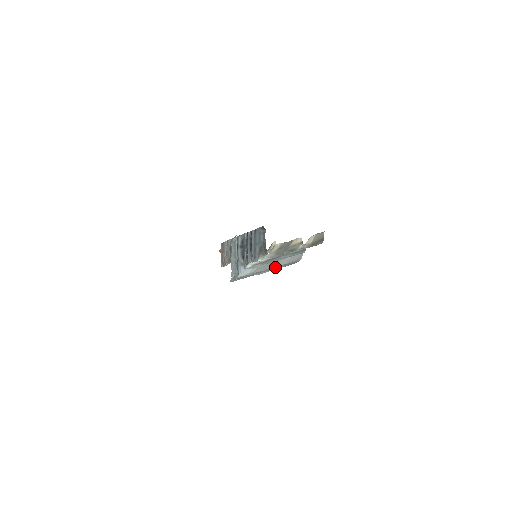
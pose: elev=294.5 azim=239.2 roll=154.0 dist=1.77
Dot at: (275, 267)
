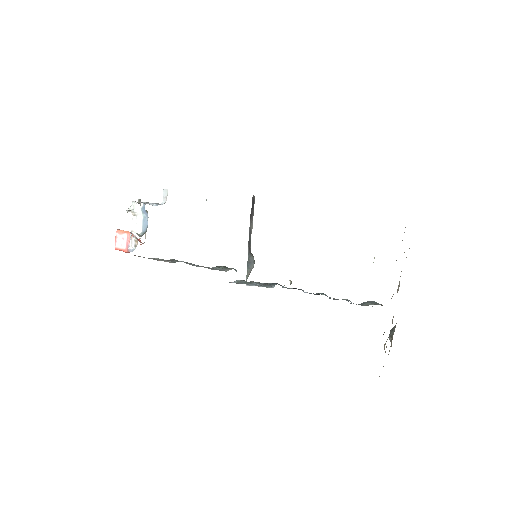
Dot at: occluded
